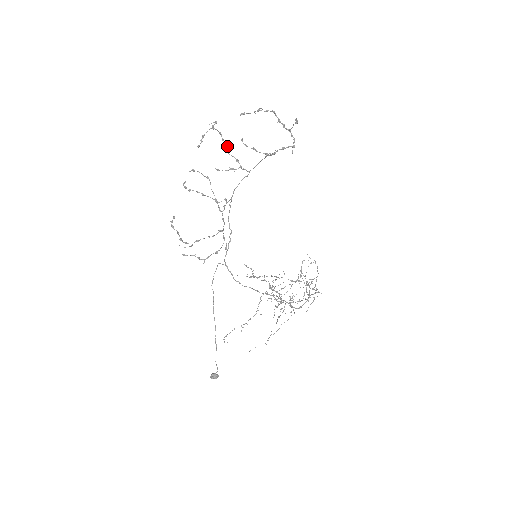
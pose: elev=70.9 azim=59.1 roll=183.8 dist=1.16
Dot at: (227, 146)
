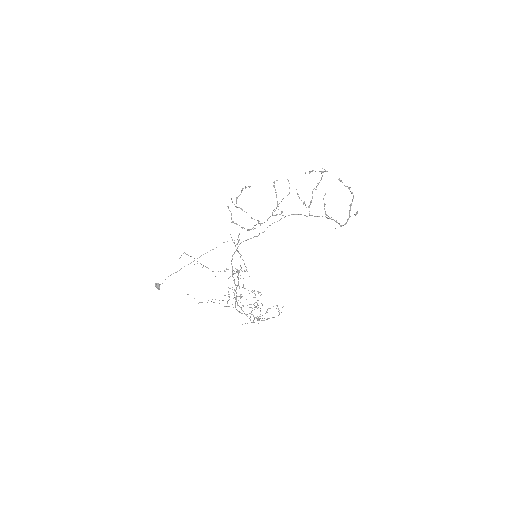
Dot at: occluded
